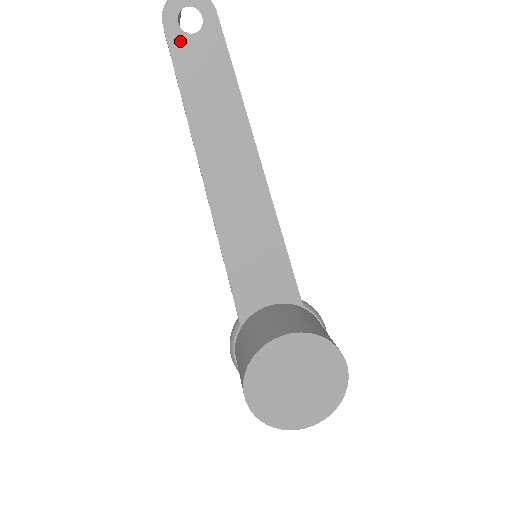
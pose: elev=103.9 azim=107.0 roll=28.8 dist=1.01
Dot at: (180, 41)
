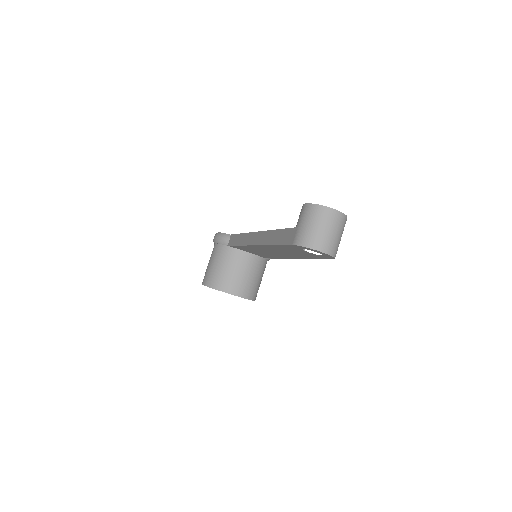
Dot at: (296, 248)
